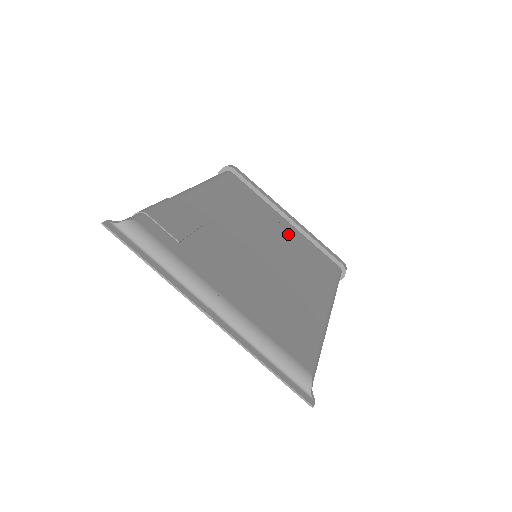
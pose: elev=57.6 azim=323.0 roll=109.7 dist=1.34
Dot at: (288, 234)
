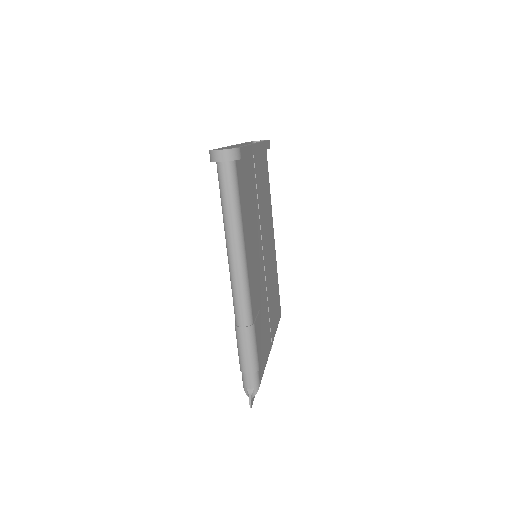
Dot at: (259, 182)
